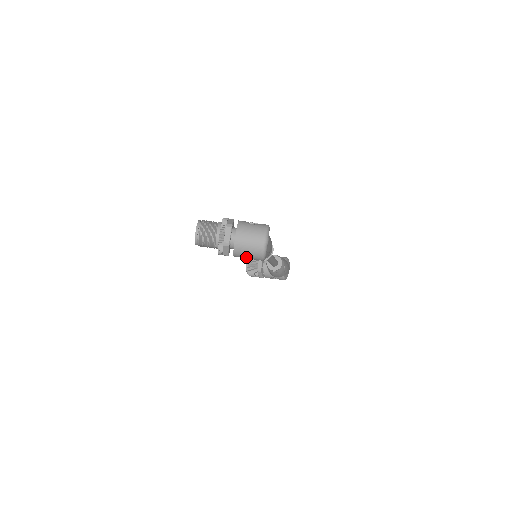
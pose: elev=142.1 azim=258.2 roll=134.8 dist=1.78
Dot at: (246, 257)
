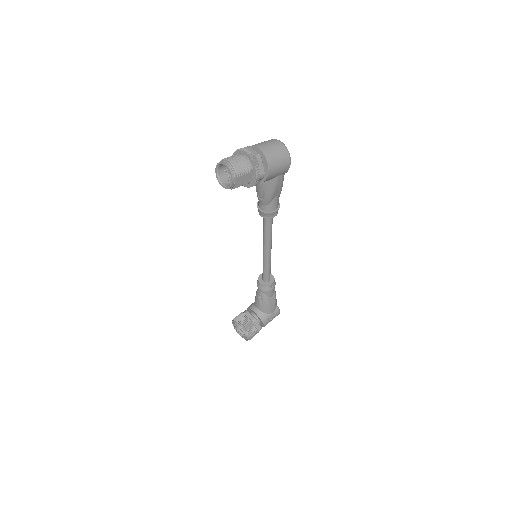
Dot at: (278, 166)
